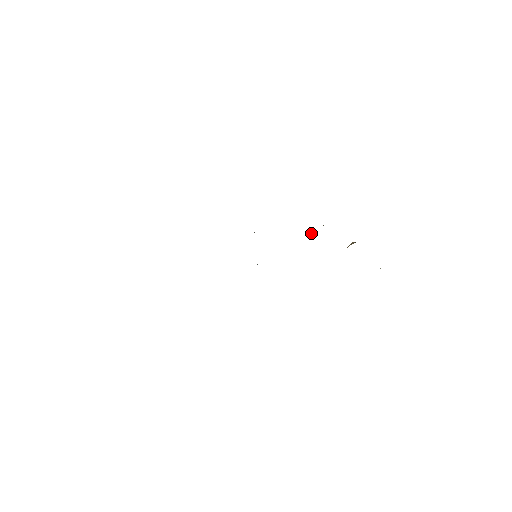
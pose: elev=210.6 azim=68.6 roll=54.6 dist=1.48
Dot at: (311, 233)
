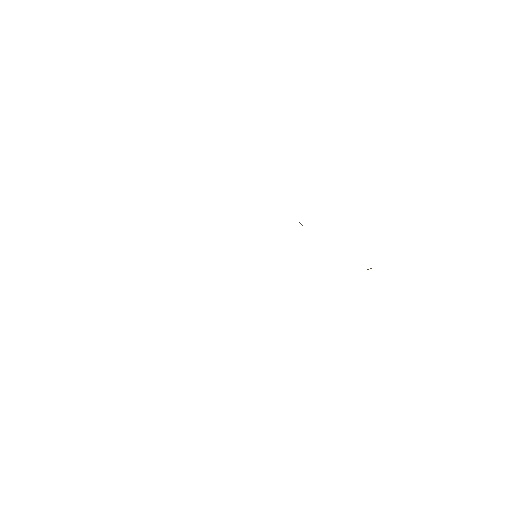
Dot at: occluded
